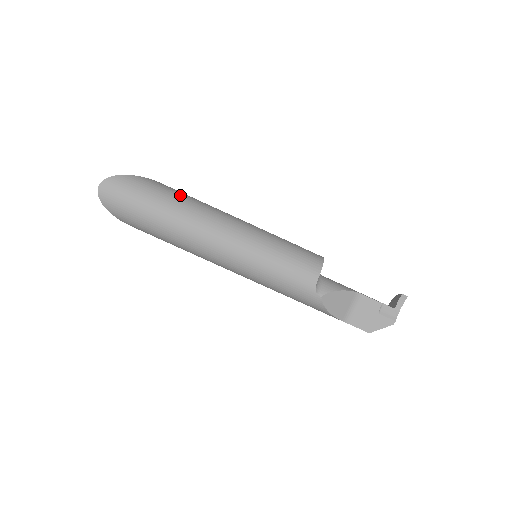
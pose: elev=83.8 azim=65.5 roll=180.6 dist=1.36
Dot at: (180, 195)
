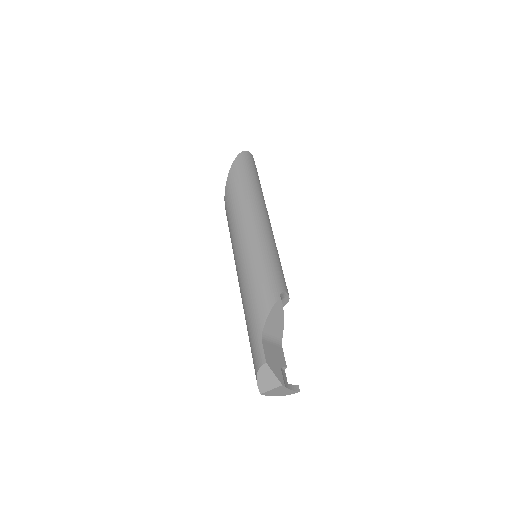
Dot at: occluded
